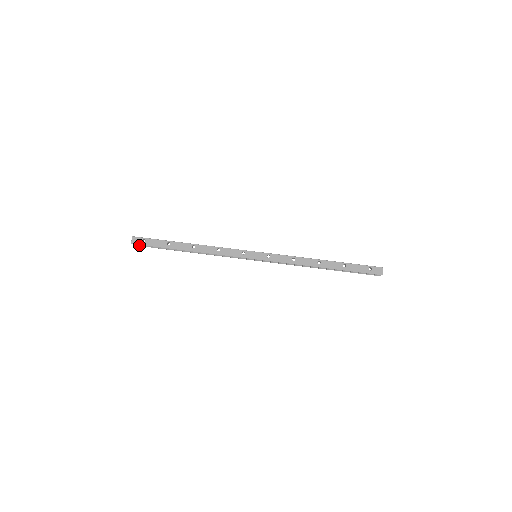
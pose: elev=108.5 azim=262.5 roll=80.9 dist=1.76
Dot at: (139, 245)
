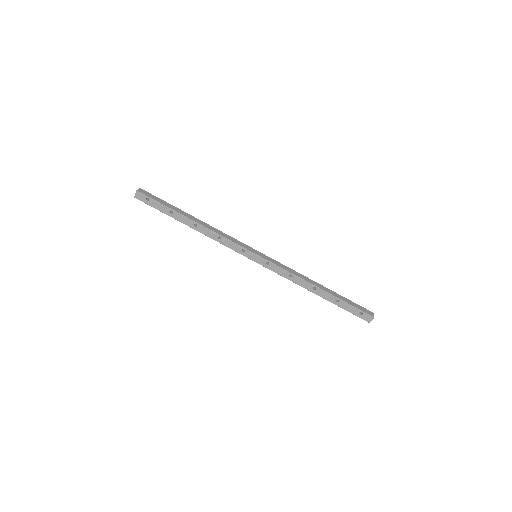
Dot at: occluded
